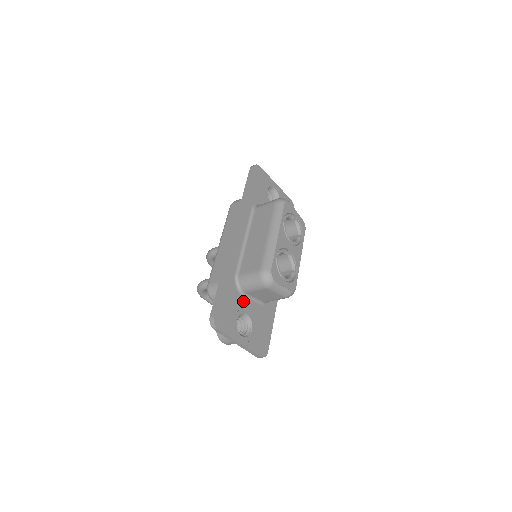
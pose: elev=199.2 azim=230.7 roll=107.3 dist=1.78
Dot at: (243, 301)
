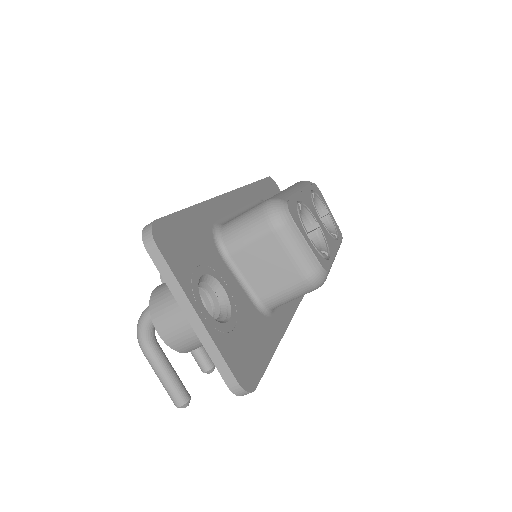
Dot at: (221, 266)
